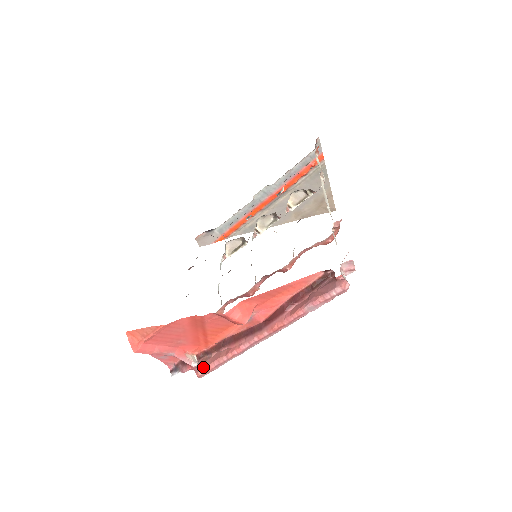
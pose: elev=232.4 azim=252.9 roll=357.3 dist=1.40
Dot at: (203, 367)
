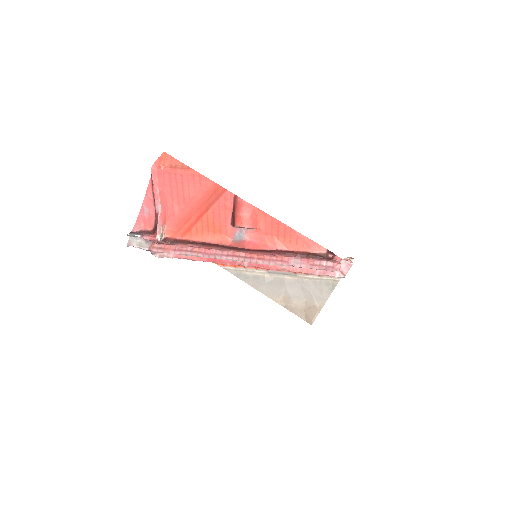
Dot at: occluded
